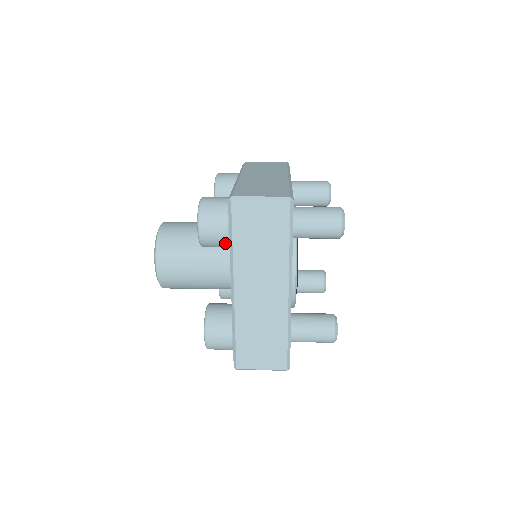
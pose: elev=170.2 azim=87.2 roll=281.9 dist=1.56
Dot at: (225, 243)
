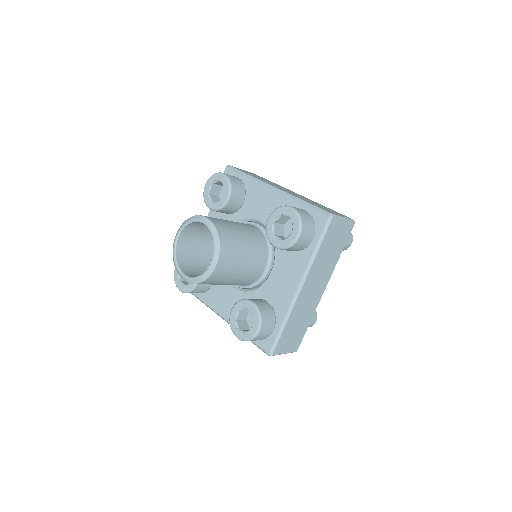
Dot at: (303, 248)
